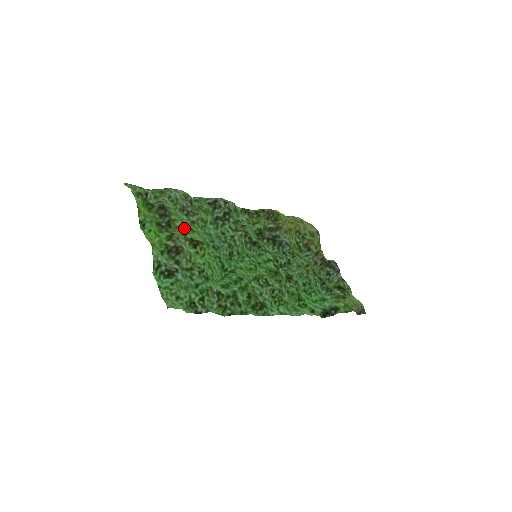
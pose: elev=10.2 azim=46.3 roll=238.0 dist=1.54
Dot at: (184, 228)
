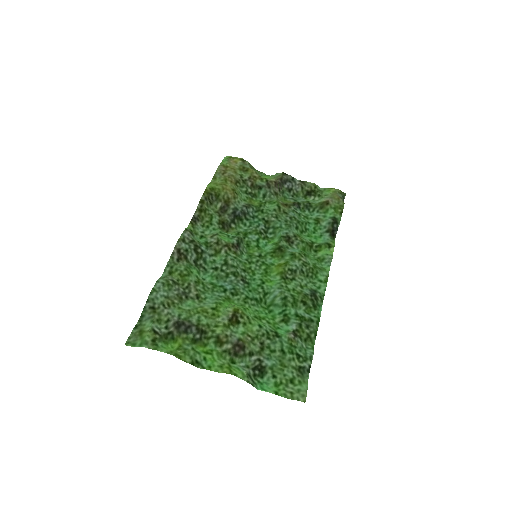
Dot at: (210, 317)
